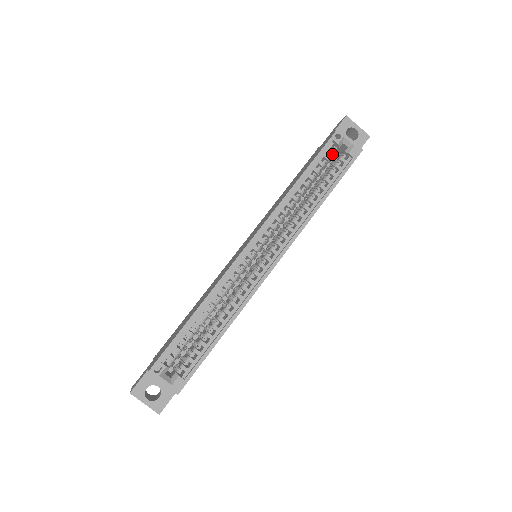
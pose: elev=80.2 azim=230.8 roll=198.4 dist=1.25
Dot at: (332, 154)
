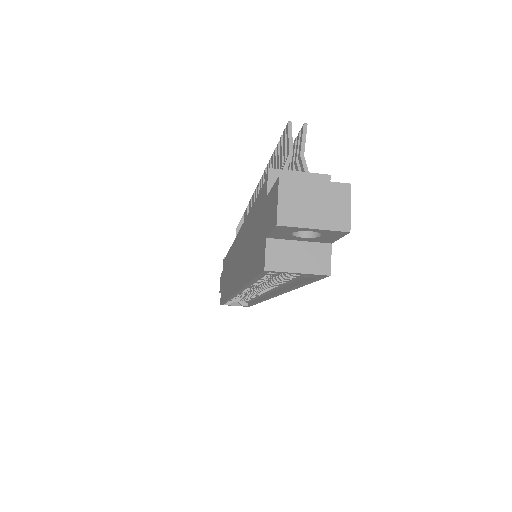
Dot at: occluded
